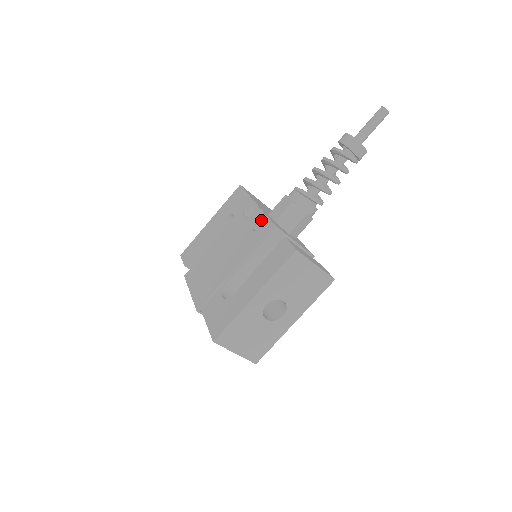
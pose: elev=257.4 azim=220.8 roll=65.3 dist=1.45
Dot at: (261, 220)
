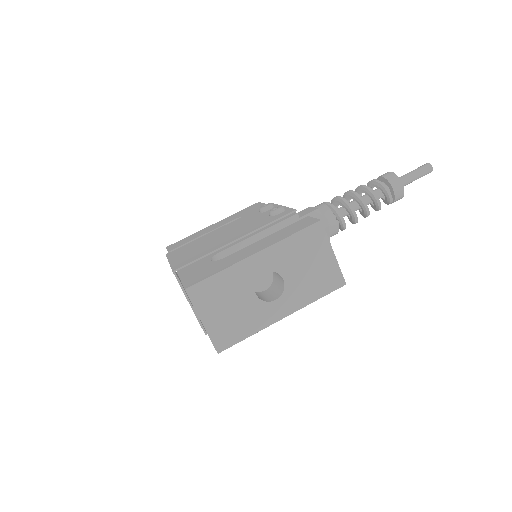
Dot at: (282, 206)
